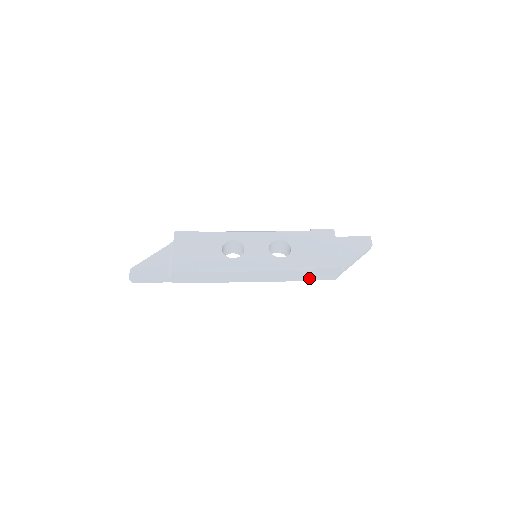
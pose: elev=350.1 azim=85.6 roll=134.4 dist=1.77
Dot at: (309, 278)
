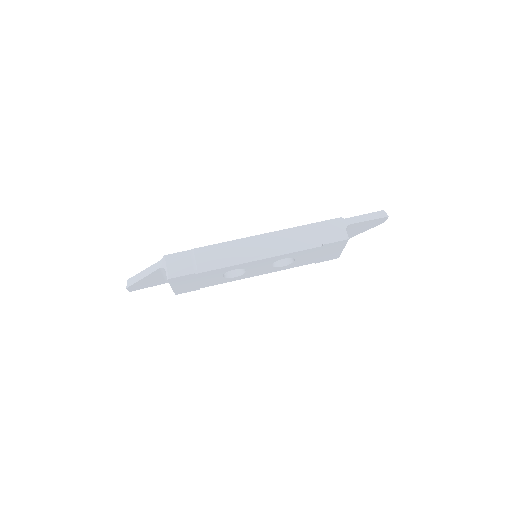
Dot at: occluded
